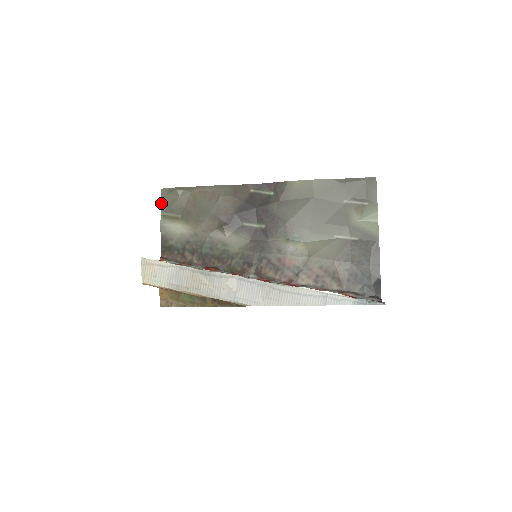
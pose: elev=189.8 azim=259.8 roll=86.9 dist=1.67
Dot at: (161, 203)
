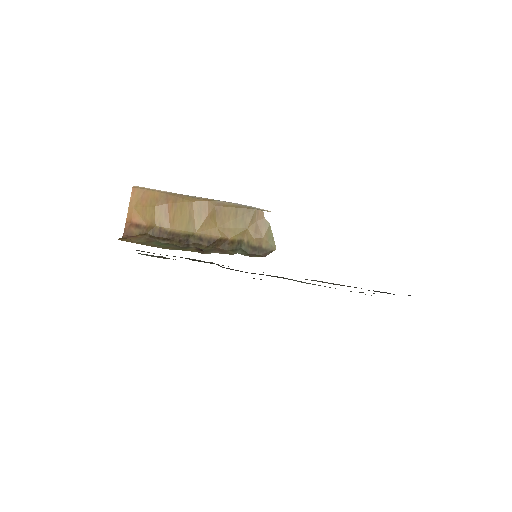
Dot at: occluded
